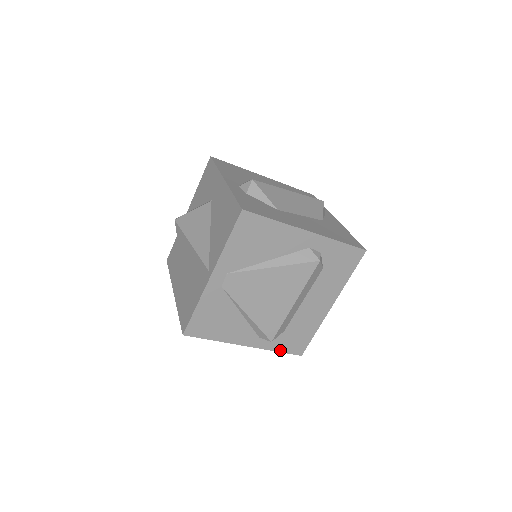
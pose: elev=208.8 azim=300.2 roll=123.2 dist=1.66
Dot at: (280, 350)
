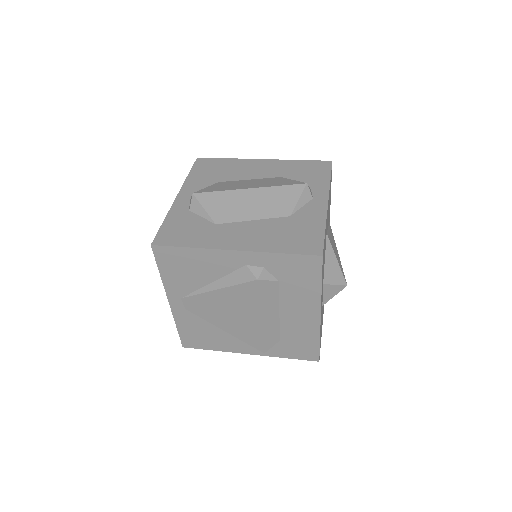
Dot at: (289, 357)
